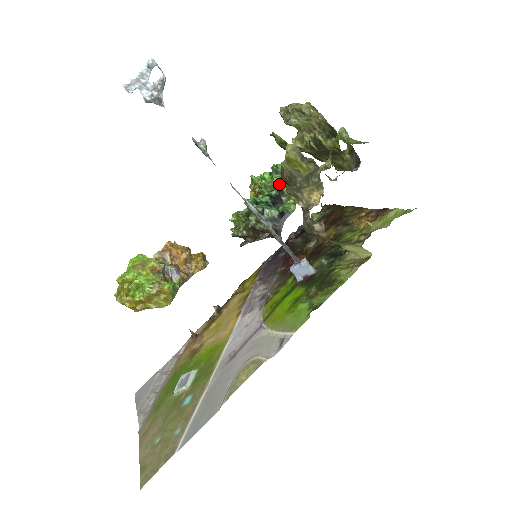
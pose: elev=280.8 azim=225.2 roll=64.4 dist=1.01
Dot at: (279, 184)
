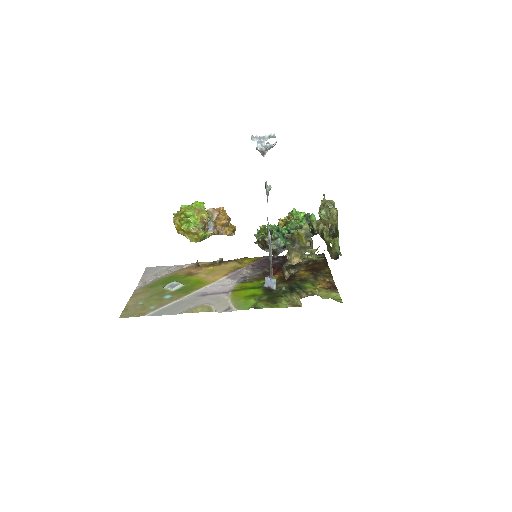
Dot at: (288, 238)
